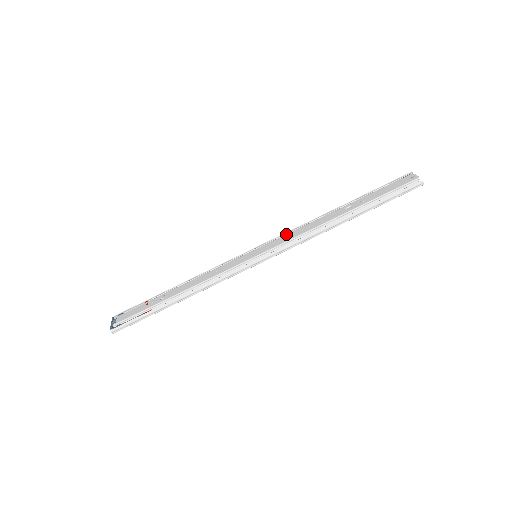
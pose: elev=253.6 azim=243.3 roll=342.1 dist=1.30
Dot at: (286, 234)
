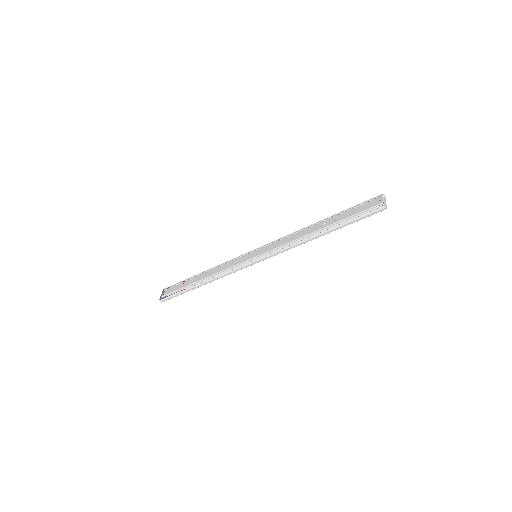
Dot at: (279, 240)
